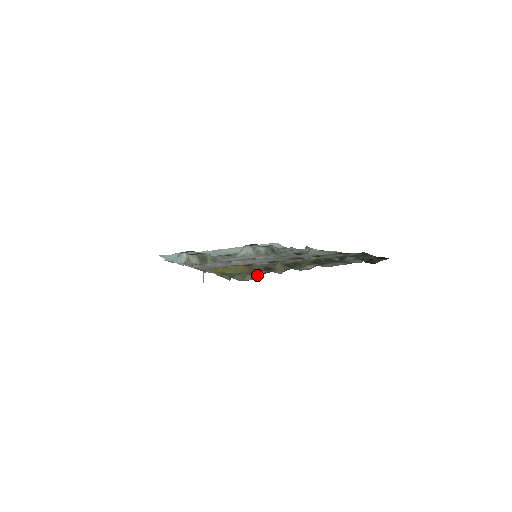
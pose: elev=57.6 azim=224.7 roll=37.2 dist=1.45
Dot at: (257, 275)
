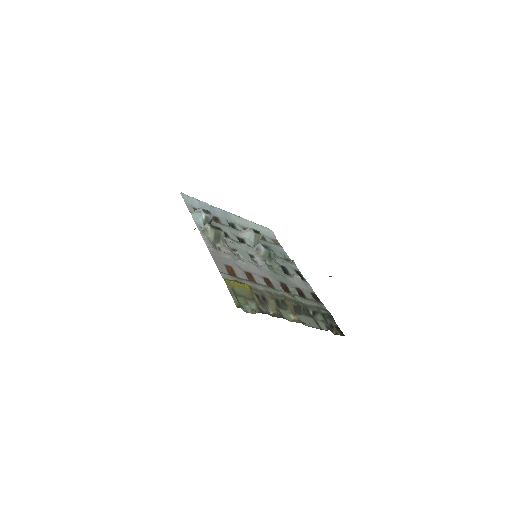
Dot at: (255, 306)
